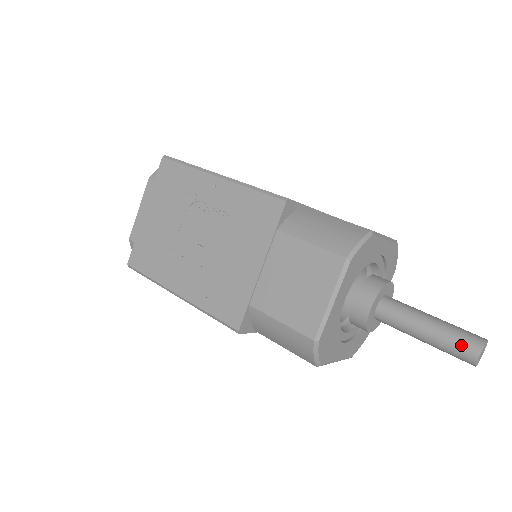
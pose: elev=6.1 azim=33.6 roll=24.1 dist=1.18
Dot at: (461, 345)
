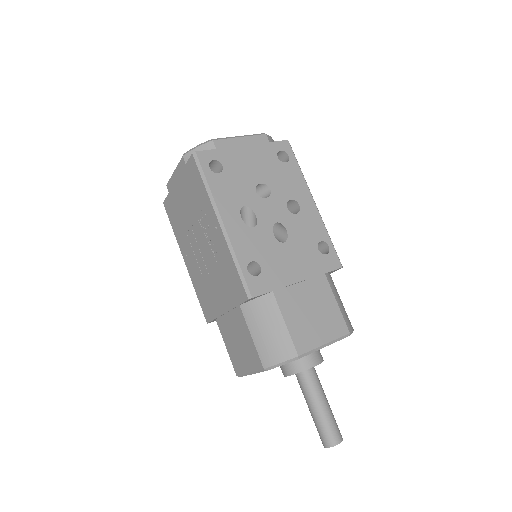
Dot at: (321, 435)
